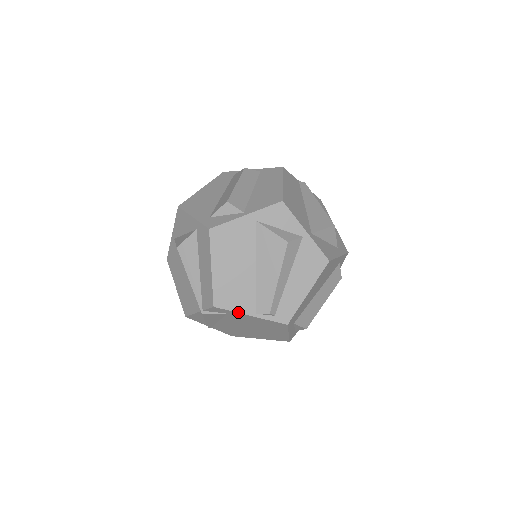
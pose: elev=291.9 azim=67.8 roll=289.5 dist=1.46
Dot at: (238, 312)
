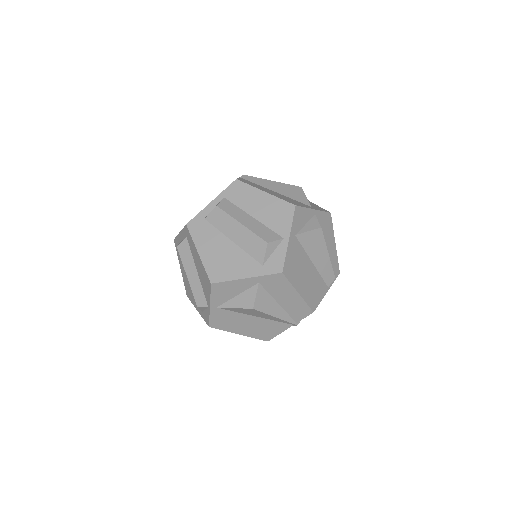
Dot at: (322, 298)
